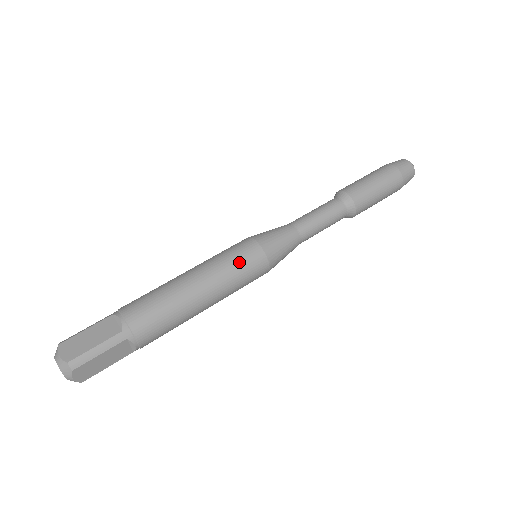
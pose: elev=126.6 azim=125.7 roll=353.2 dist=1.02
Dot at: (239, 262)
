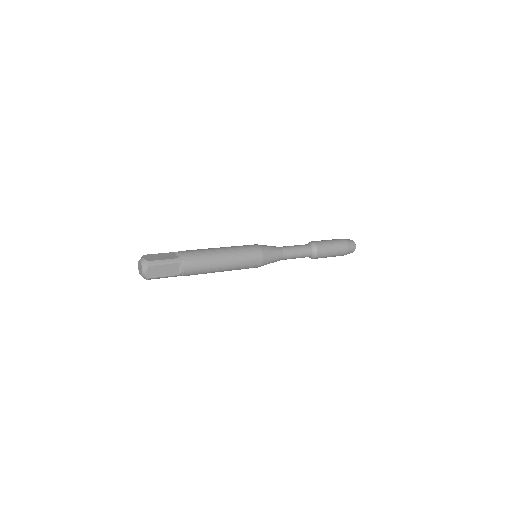
Dot at: (247, 251)
